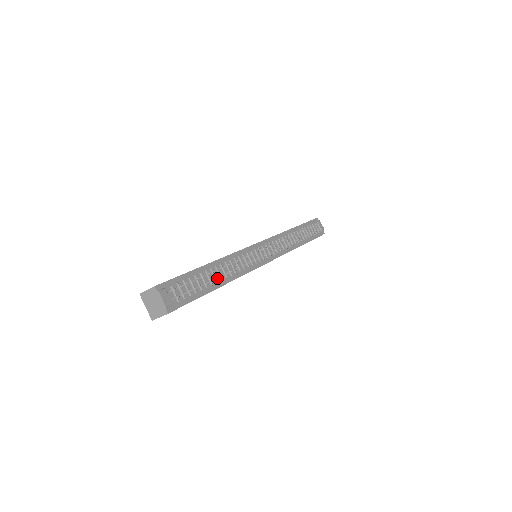
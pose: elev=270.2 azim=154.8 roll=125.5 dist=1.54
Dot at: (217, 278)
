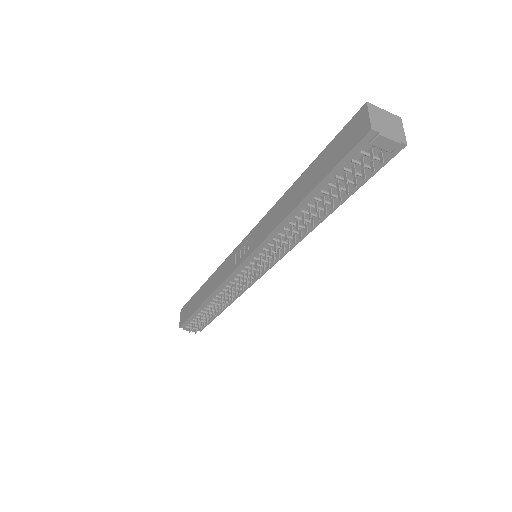
Dot at: (219, 306)
